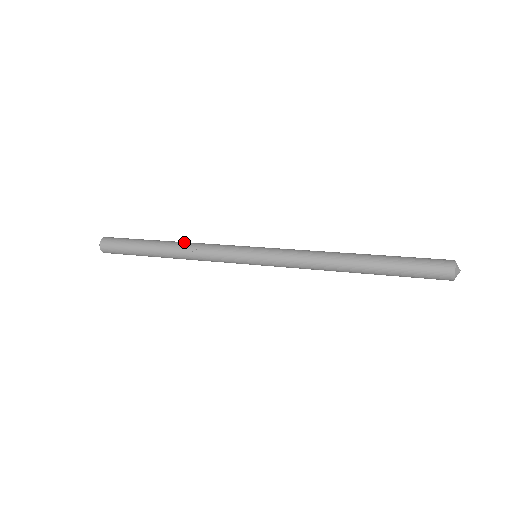
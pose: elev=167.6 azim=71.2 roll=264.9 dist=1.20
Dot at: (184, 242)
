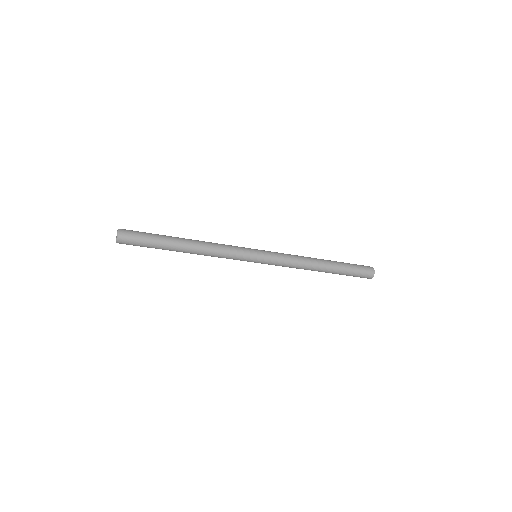
Dot at: occluded
